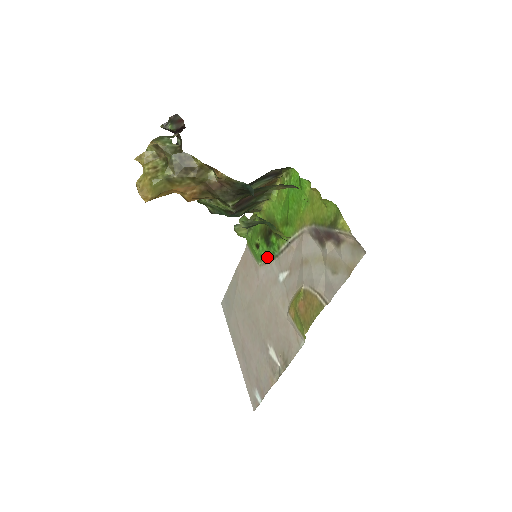
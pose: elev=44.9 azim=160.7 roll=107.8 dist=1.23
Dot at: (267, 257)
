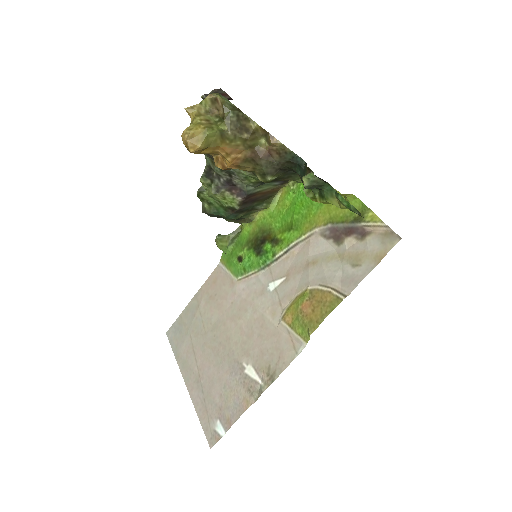
Dot at: (253, 268)
